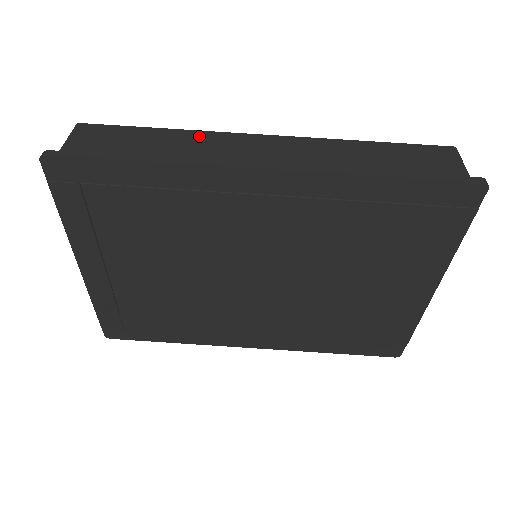
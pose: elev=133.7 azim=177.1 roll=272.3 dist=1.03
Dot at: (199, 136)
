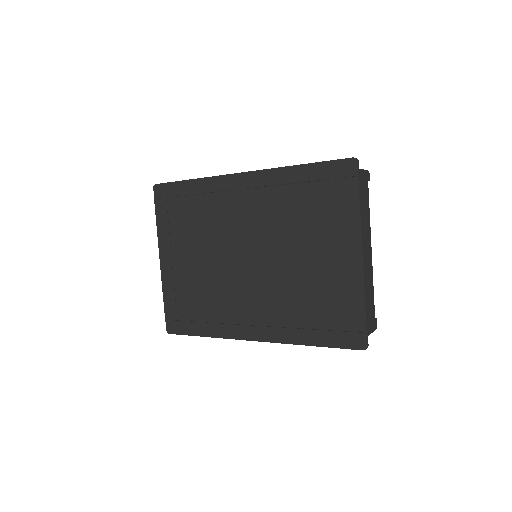
Dot at: occluded
